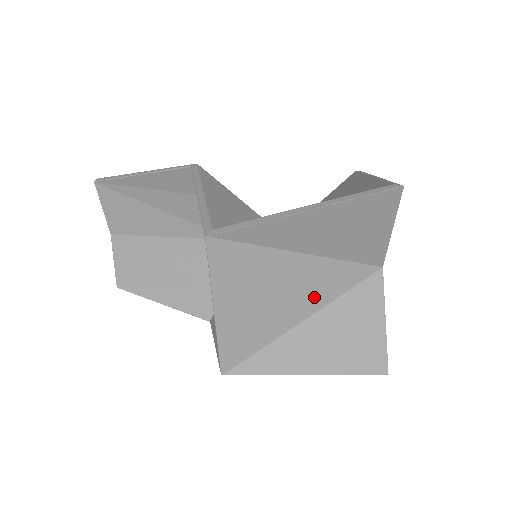
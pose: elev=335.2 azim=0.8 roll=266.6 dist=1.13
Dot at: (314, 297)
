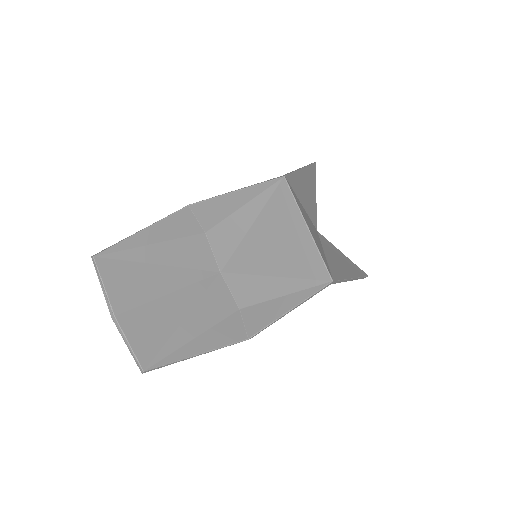
Dot at: occluded
